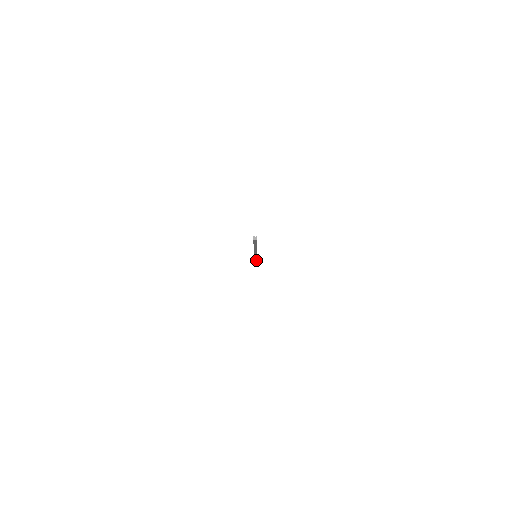
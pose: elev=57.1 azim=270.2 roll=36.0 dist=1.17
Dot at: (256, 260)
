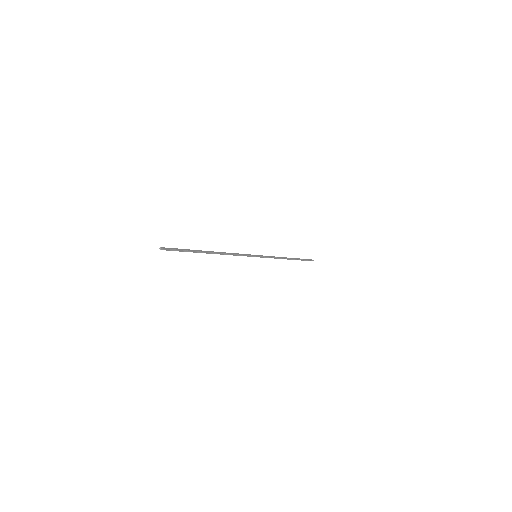
Dot at: (283, 258)
